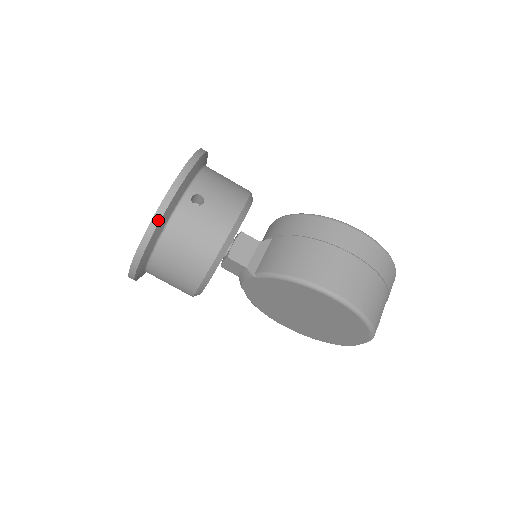
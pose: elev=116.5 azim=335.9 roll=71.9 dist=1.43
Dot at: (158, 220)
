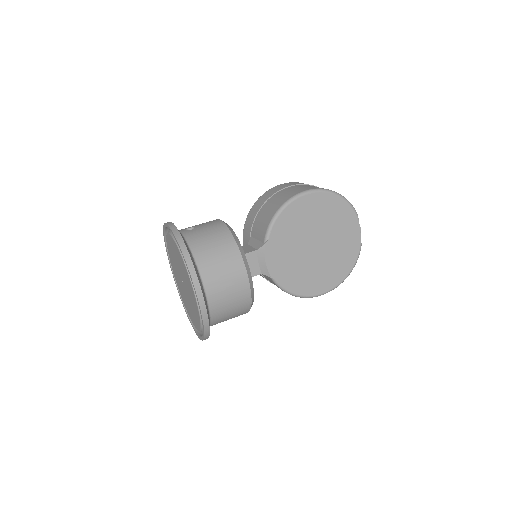
Dot at: (180, 238)
